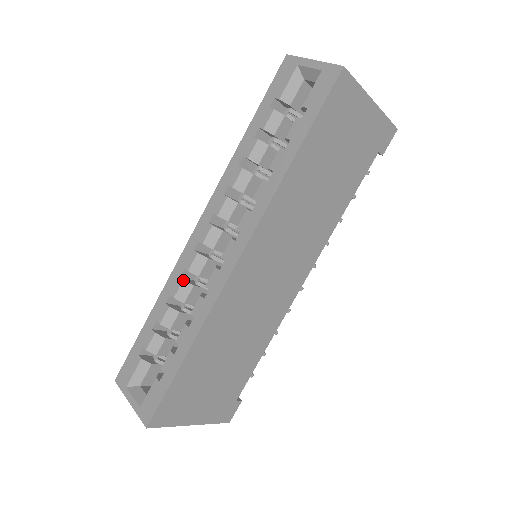
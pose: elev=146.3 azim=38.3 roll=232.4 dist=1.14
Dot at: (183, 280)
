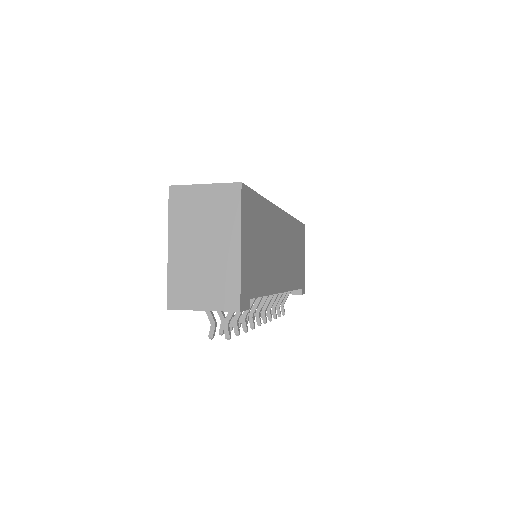
Dot at: occluded
